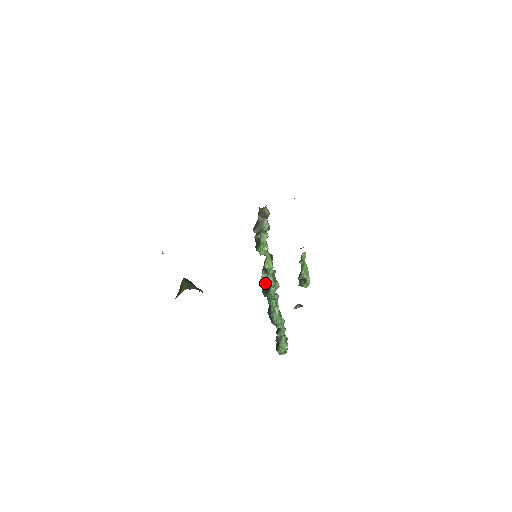
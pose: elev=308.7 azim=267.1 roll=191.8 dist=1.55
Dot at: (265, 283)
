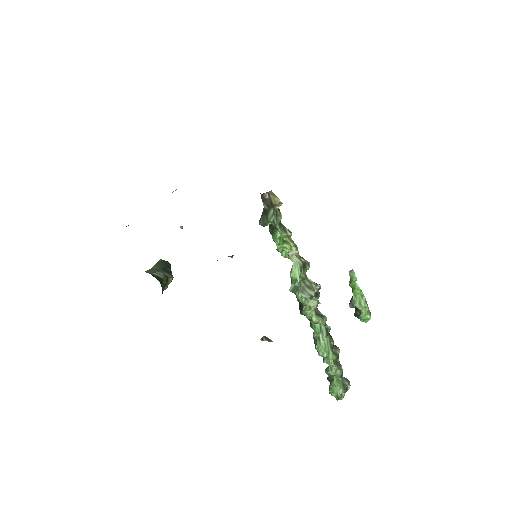
Dot at: occluded
